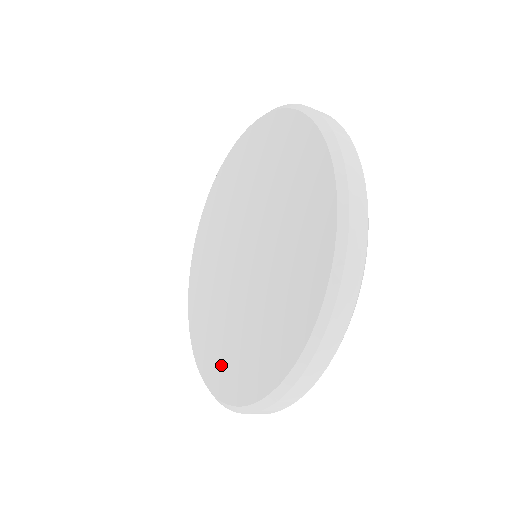
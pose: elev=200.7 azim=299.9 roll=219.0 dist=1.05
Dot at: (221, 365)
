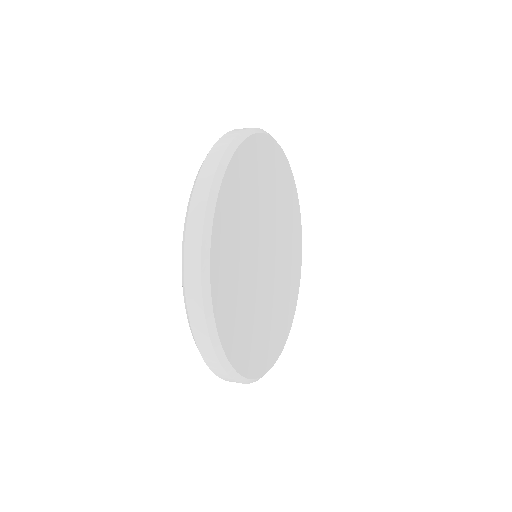
Dot at: occluded
